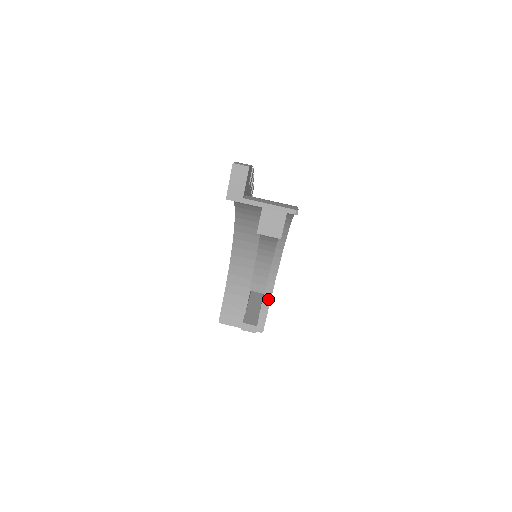
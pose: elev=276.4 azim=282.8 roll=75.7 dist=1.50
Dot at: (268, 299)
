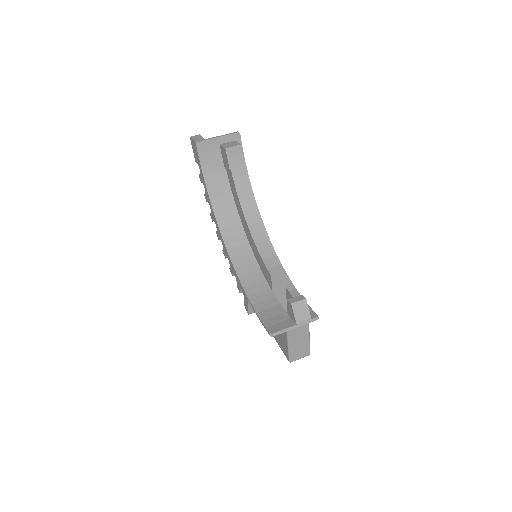
Dot at: occluded
